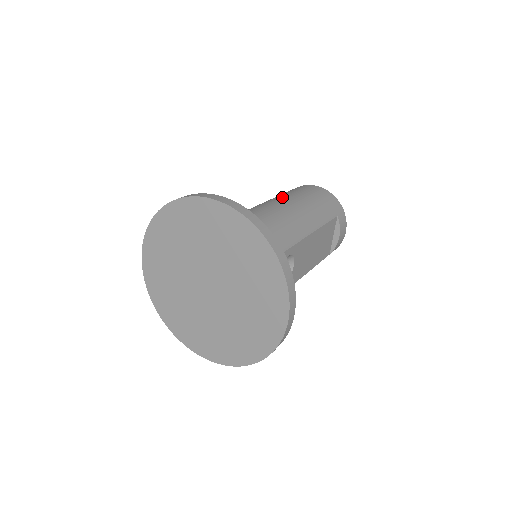
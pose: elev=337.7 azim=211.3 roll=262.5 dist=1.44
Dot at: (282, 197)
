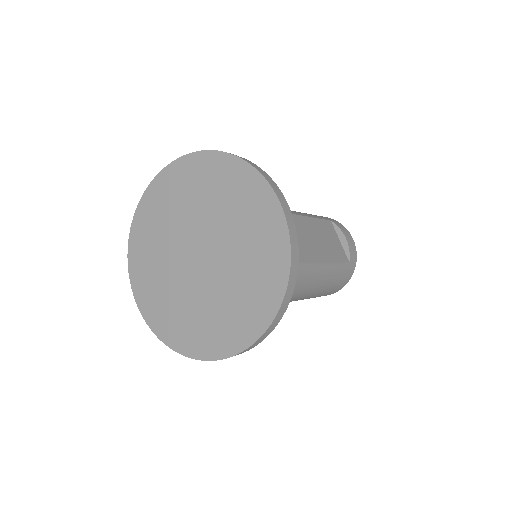
Dot at: occluded
